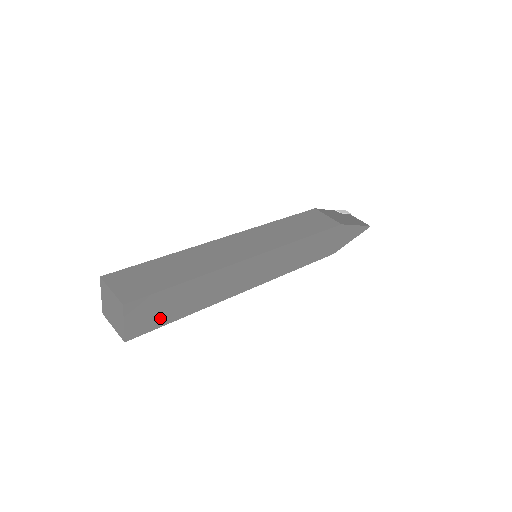
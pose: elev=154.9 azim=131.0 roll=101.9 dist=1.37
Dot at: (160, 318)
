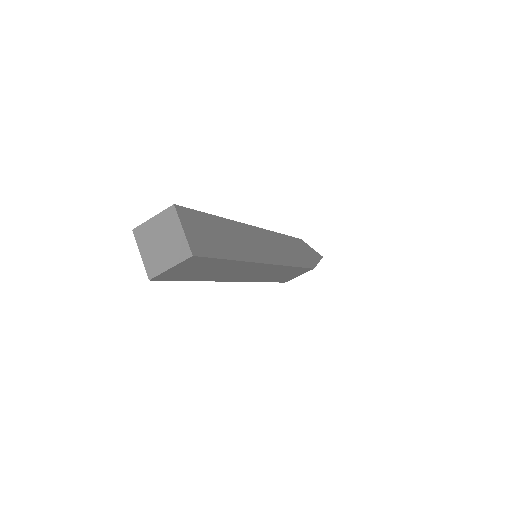
Dot at: (212, 246)
